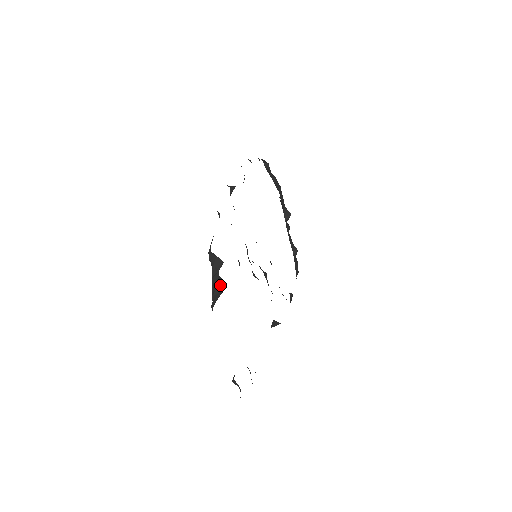
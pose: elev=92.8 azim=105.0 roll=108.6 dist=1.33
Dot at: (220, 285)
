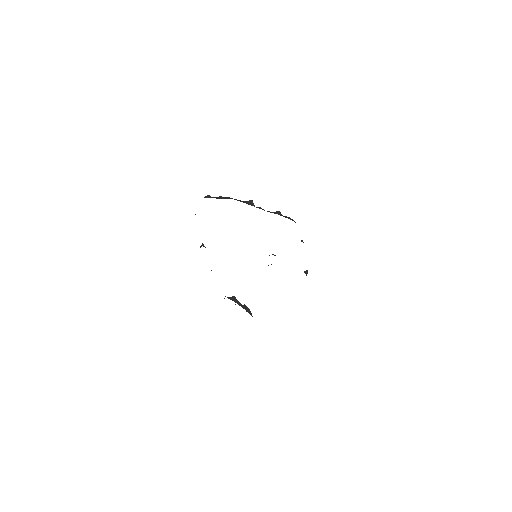
Dot at: (246, 308)
